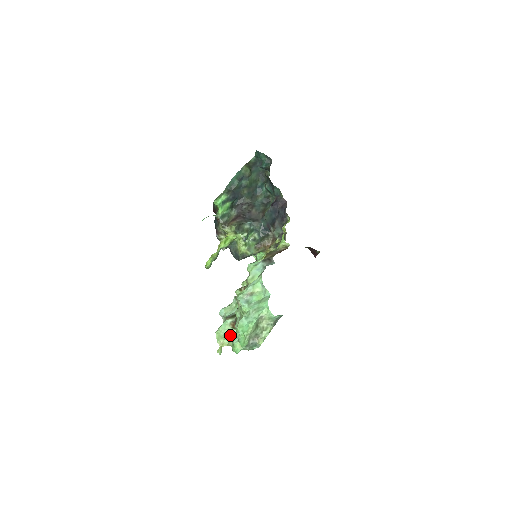
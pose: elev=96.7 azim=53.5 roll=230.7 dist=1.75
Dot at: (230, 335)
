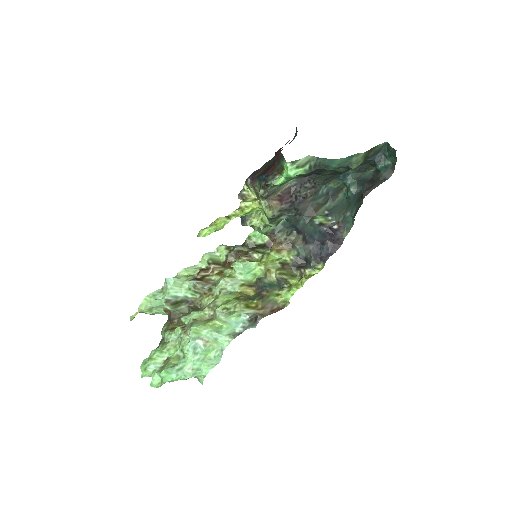
Dot at: (156, 311)
